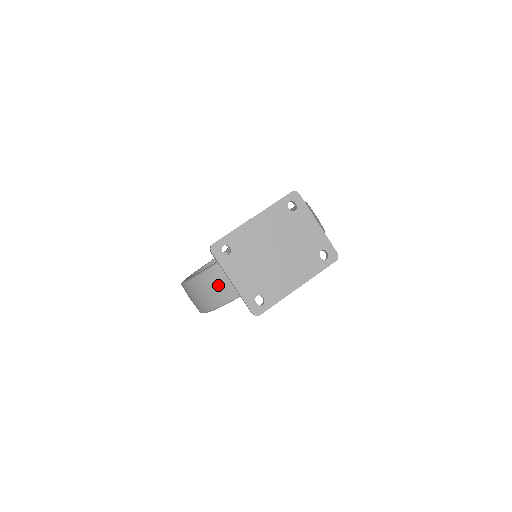
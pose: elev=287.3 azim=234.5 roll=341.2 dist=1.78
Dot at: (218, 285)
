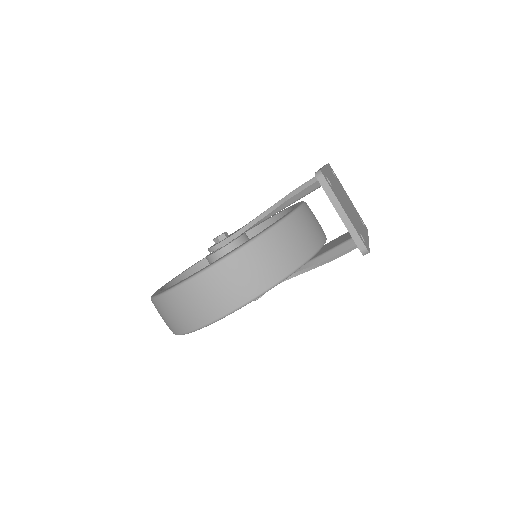
Dot at: (287, 246)
